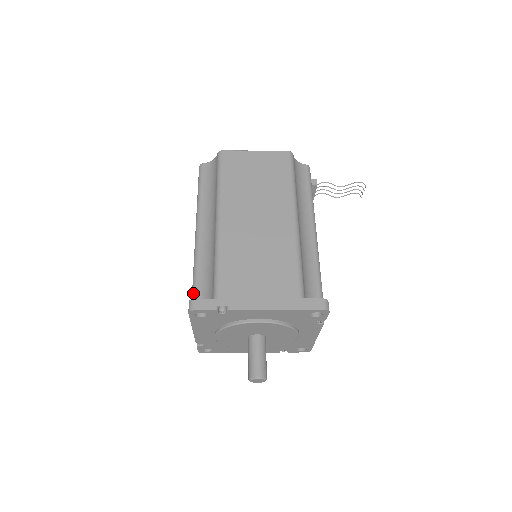
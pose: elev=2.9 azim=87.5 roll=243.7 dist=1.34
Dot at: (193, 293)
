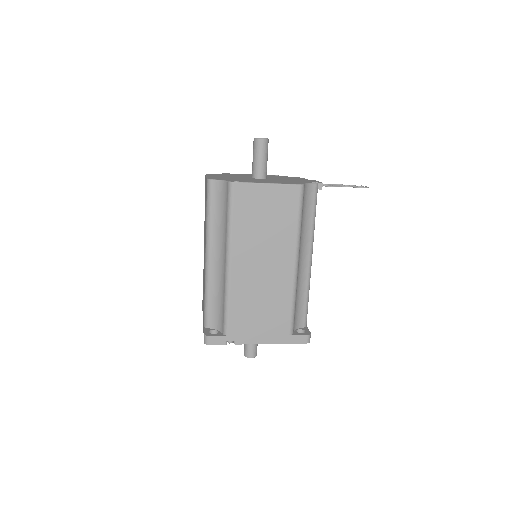
Dot at: (205, 315)
